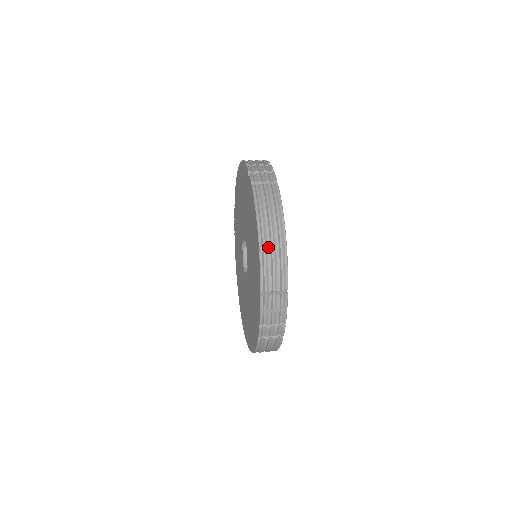
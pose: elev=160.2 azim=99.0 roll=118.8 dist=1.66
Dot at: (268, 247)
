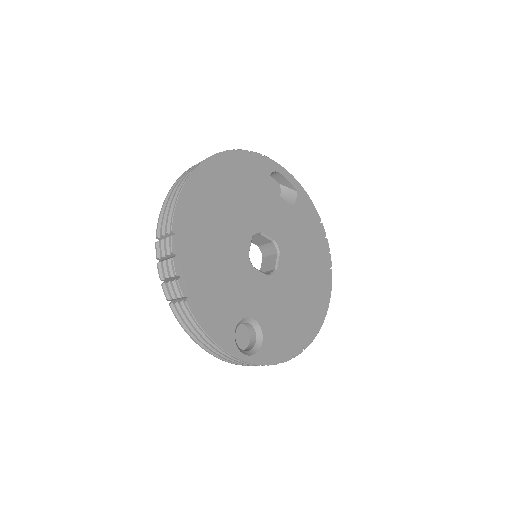
Dot at: (170, 195)
